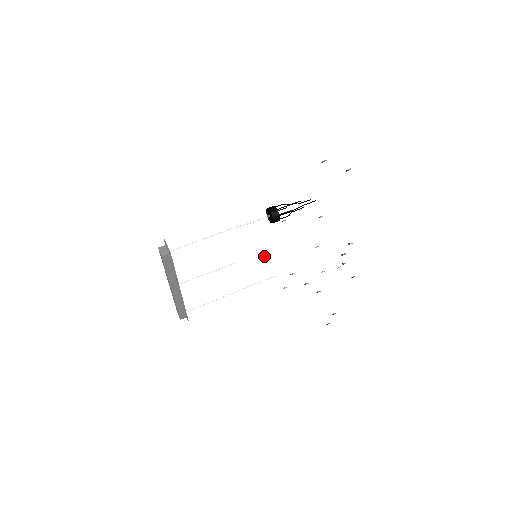
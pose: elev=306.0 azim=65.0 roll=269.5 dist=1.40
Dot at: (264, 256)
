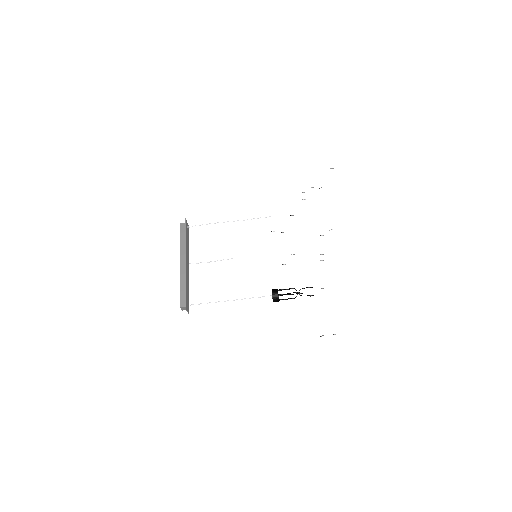
Dot at: occluded
